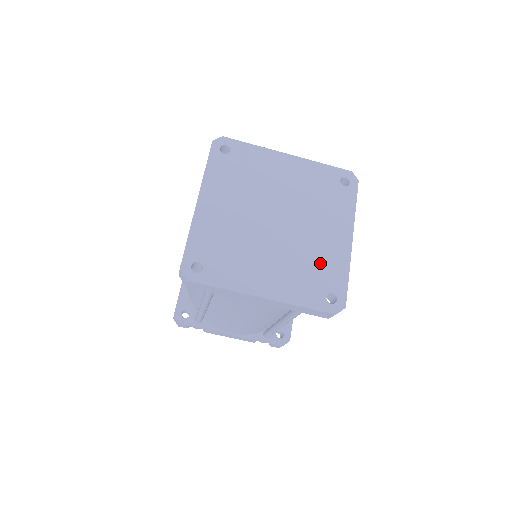
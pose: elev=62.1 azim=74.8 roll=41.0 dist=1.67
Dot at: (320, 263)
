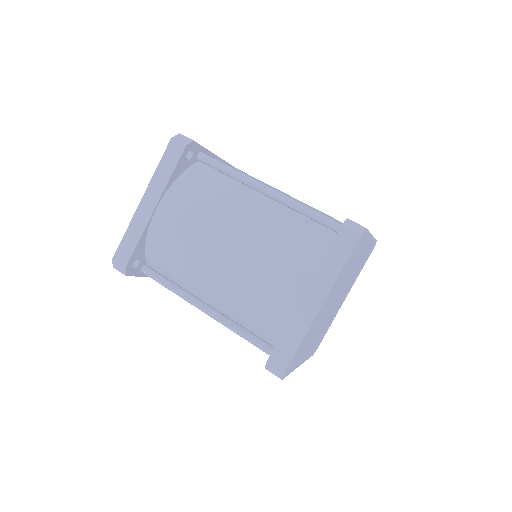
Dot at: occluded
